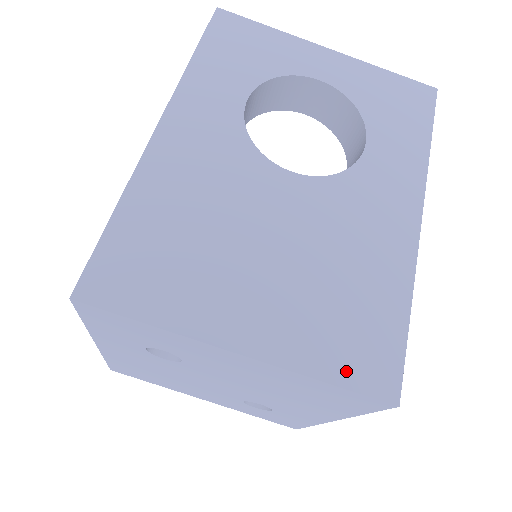
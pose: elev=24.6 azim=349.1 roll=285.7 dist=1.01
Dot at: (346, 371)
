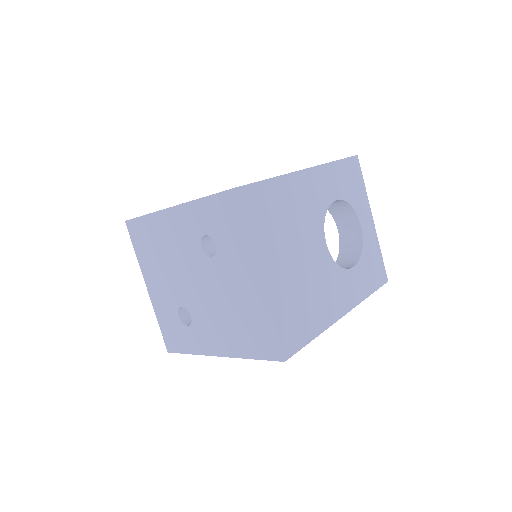
Dot at: (282, 329)
